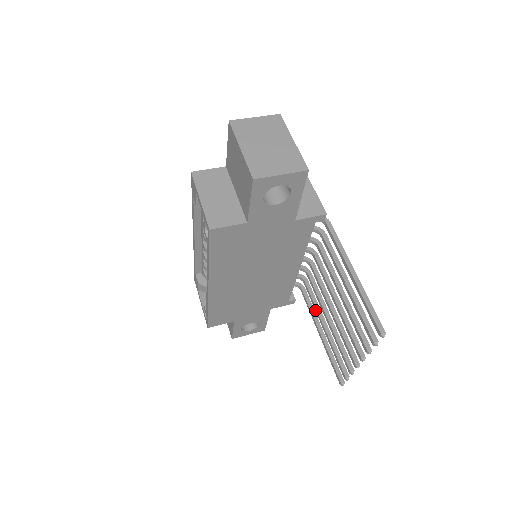
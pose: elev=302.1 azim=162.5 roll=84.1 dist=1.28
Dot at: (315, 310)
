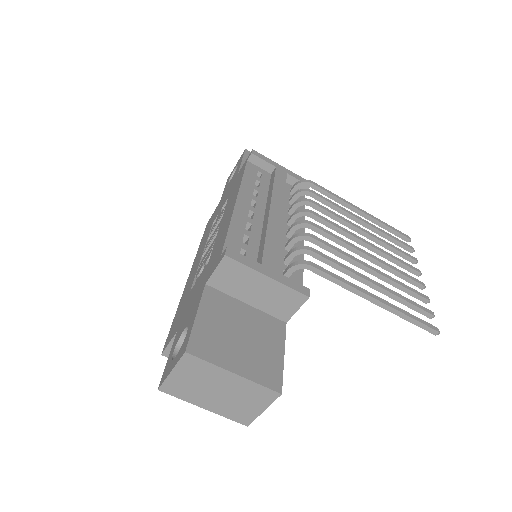
Dot at: (342, 213)
